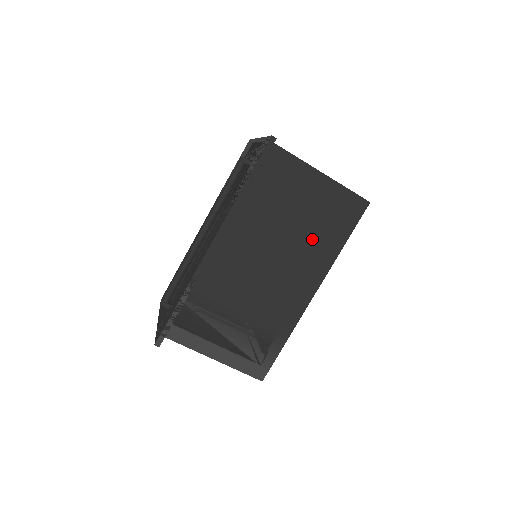
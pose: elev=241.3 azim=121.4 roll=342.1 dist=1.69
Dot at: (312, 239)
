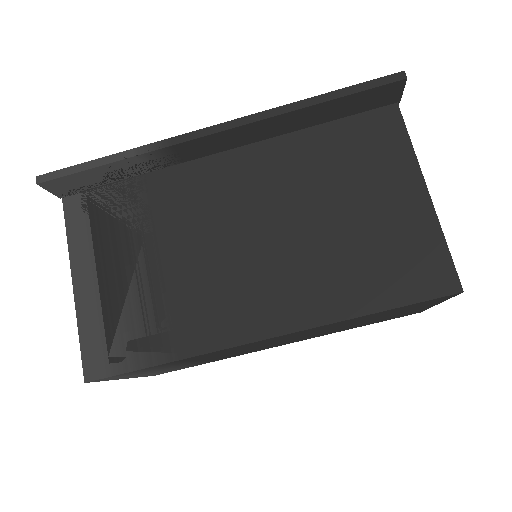
Dot at: (336, 261)
